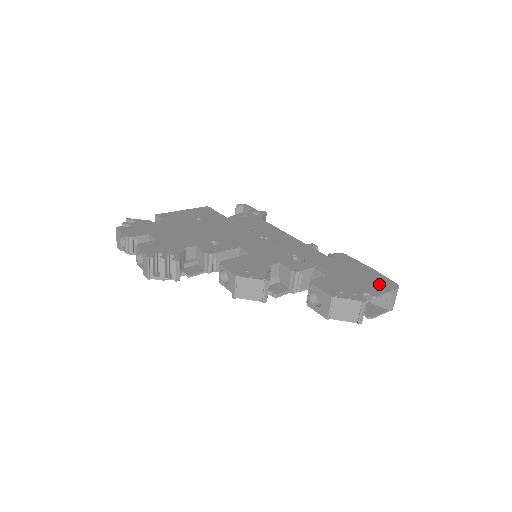
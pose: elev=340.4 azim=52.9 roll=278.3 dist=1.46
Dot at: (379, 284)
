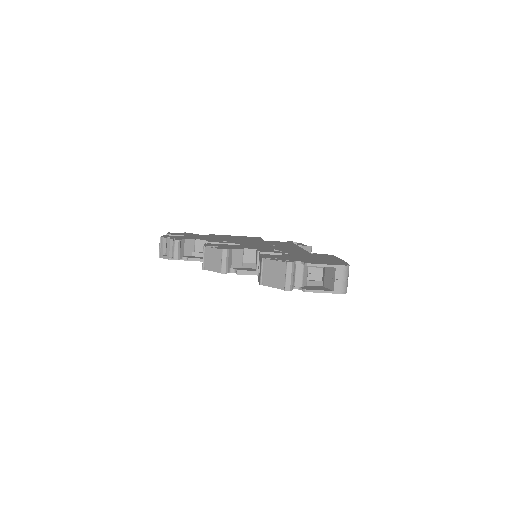
Dot at: (328, 262)
